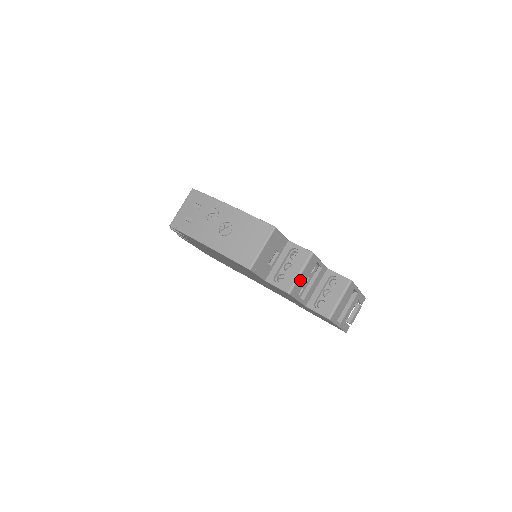
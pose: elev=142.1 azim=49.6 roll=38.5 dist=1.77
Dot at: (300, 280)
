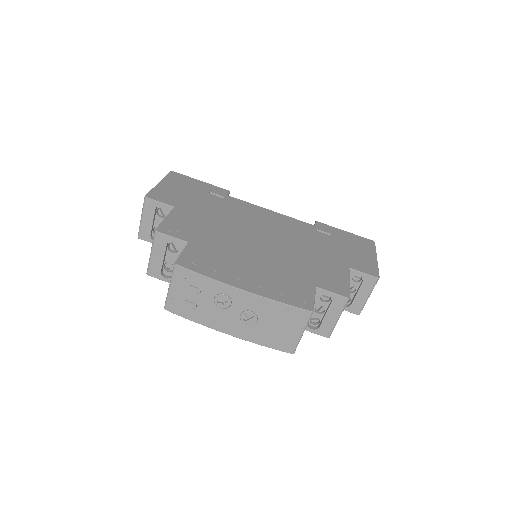
Dot at: occluded
